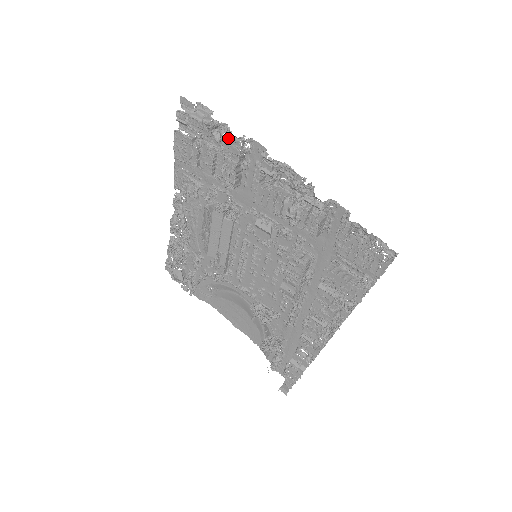
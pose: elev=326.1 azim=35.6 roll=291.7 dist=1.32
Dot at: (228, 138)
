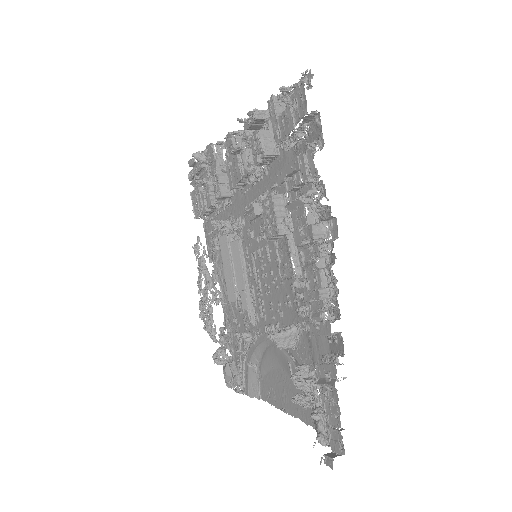
Dot at: (208, 153)
